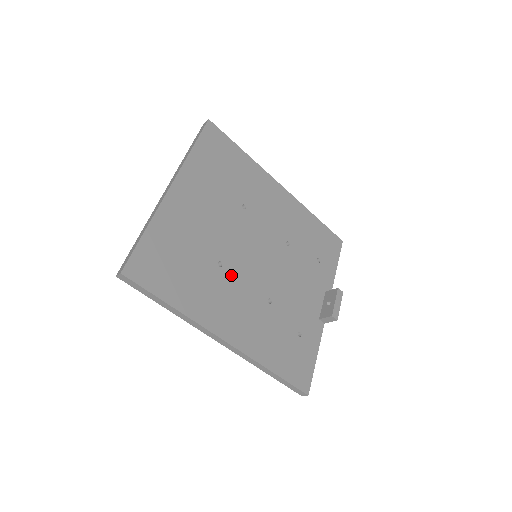
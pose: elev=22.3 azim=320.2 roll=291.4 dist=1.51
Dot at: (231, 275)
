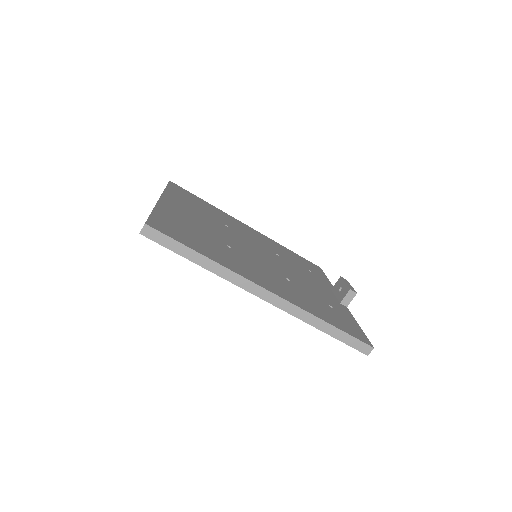
Dot at: (243, 255)
